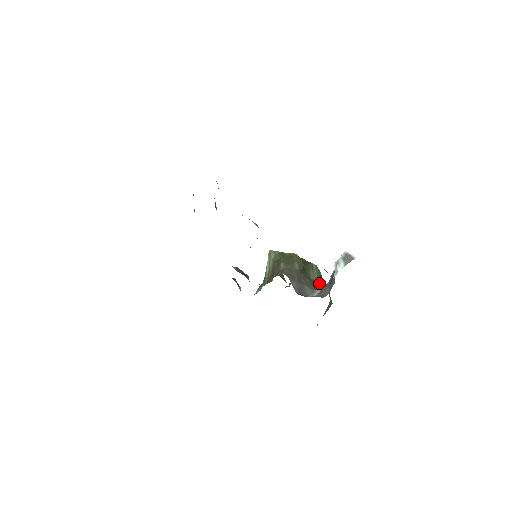
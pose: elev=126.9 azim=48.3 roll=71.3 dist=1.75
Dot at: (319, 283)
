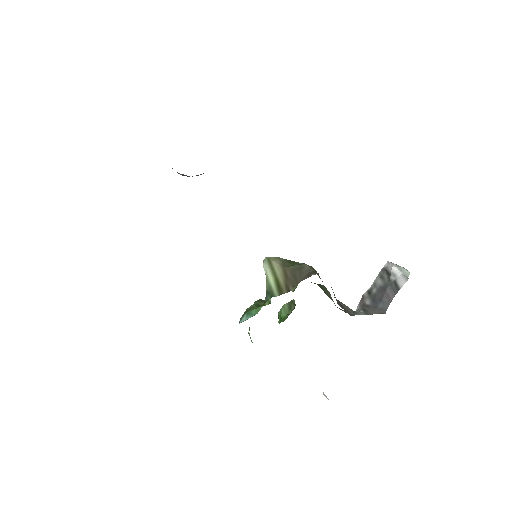
Dot at: occluded
